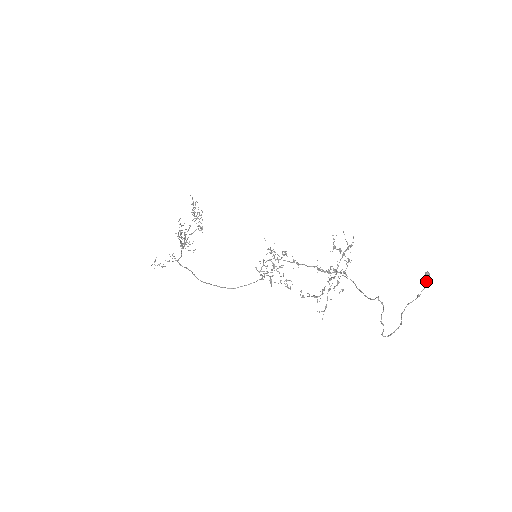
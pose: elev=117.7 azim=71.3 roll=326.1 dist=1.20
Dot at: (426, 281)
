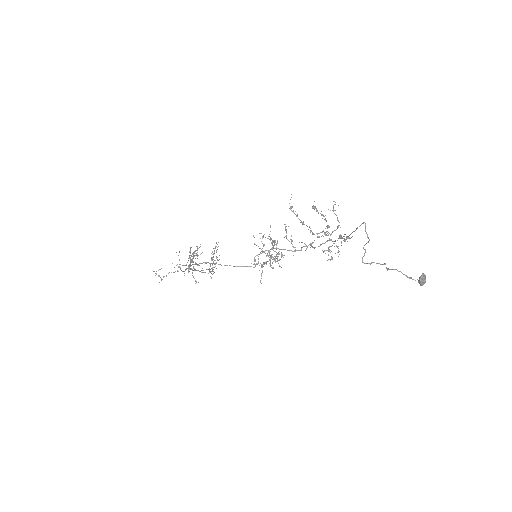
Dot at: (421, 276)
